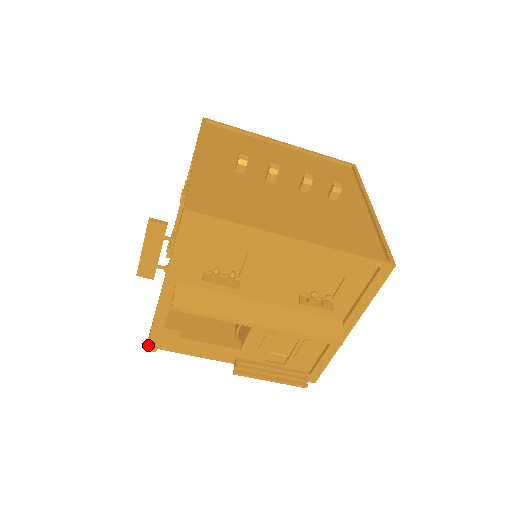
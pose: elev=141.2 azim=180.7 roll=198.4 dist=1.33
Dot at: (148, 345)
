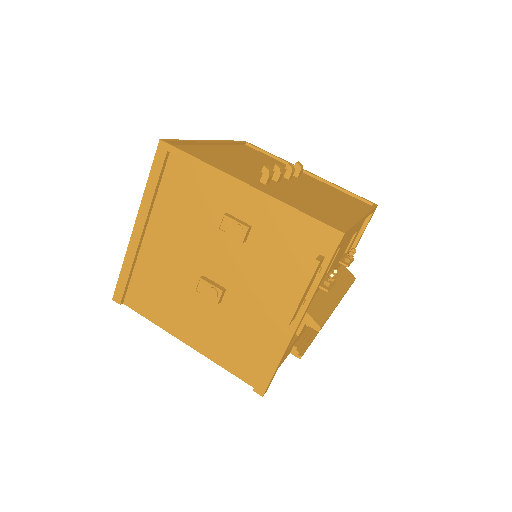
Dot at: (266, 389)
